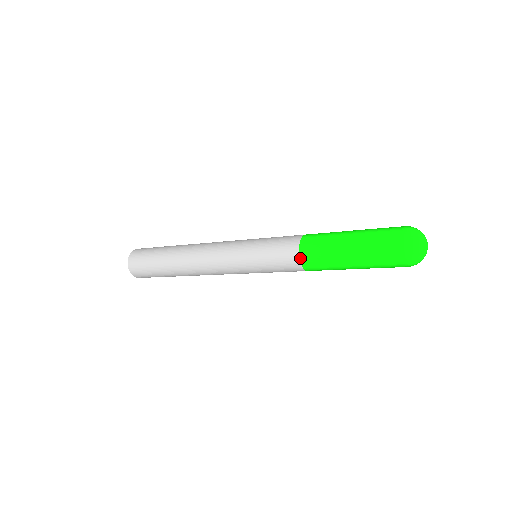
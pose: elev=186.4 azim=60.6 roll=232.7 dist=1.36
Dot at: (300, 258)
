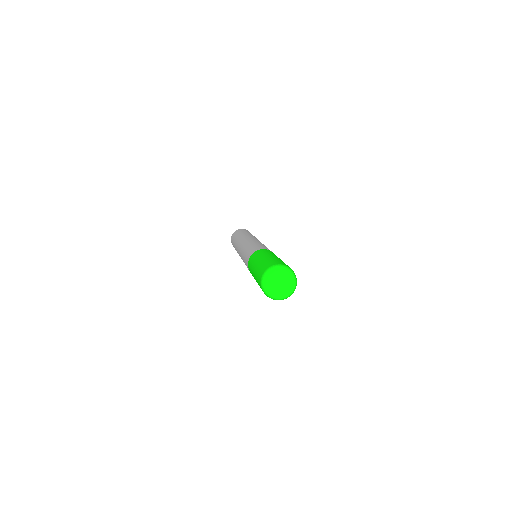
Dot at: occluded
